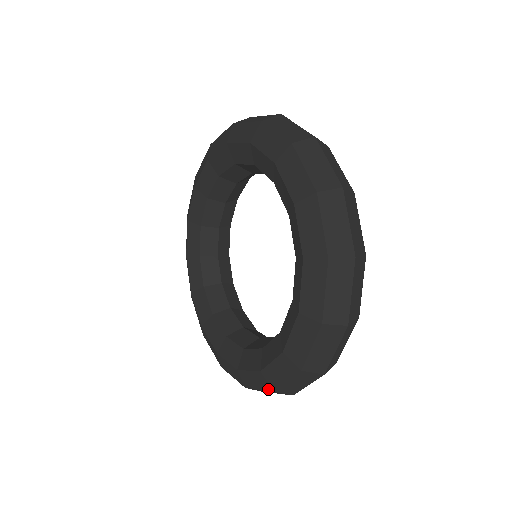
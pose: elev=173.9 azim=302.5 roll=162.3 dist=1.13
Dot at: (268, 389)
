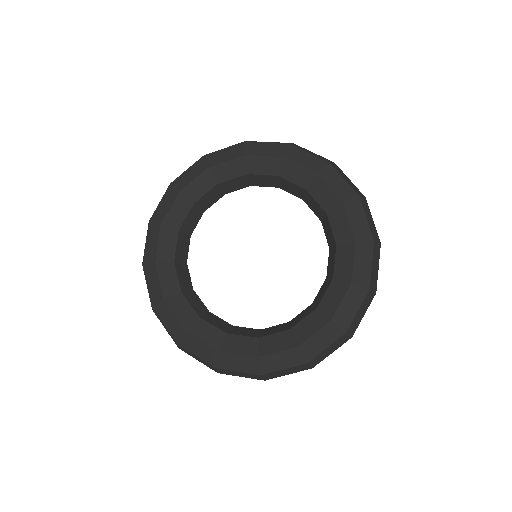
Dot at: (340, 336)
